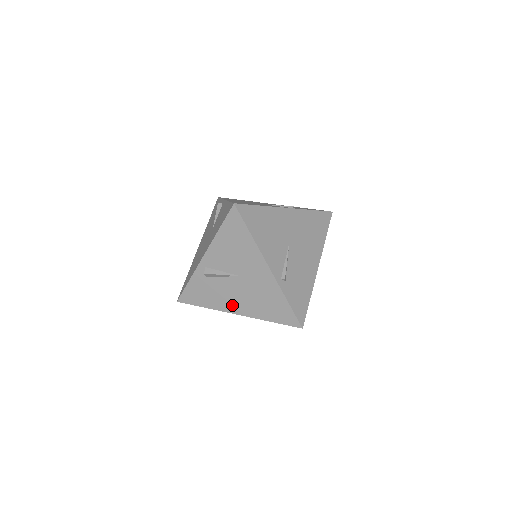
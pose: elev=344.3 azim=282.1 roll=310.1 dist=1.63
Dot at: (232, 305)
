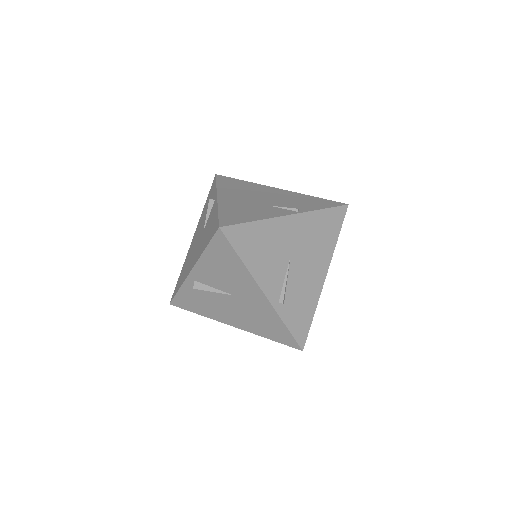
Dot at: (227, 318)
